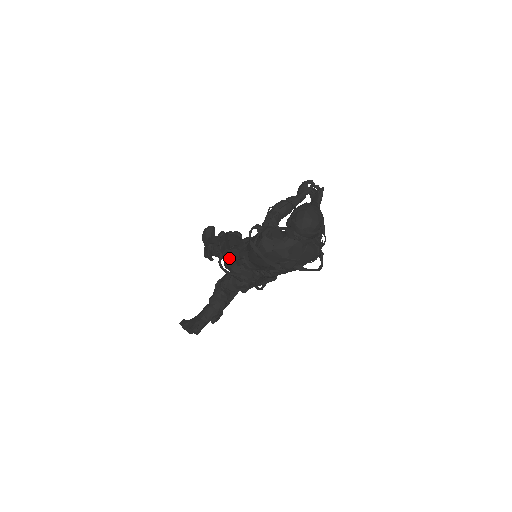
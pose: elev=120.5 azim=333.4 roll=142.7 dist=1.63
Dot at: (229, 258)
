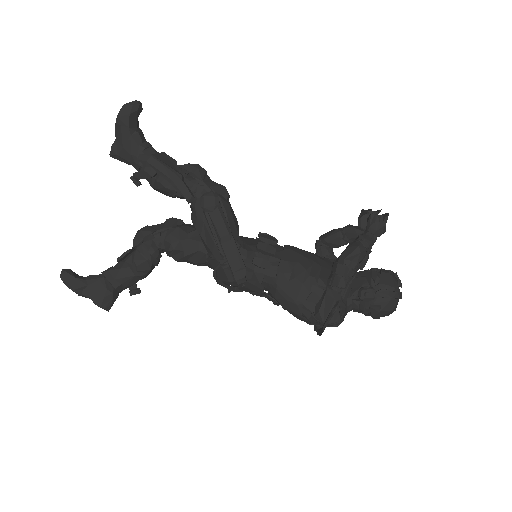
Dot at: occluded
